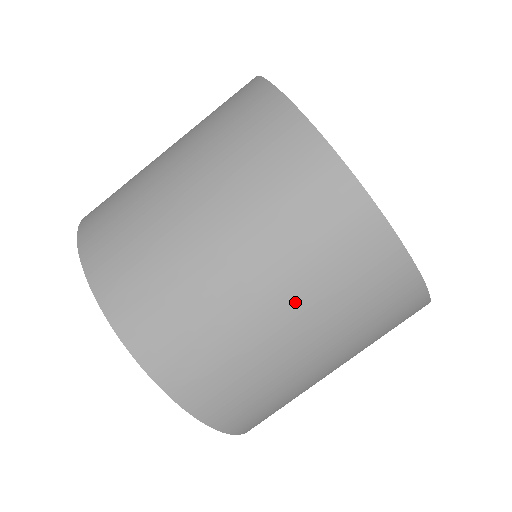
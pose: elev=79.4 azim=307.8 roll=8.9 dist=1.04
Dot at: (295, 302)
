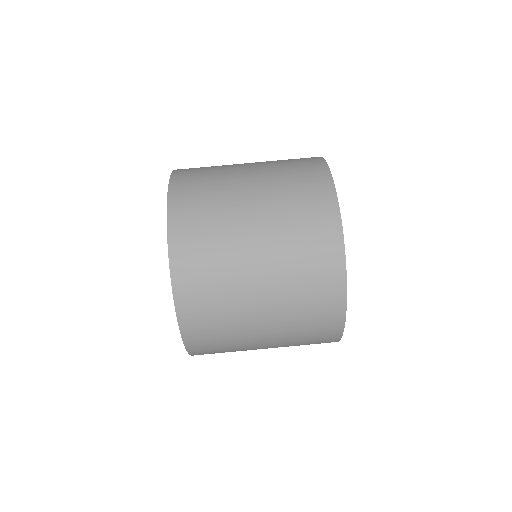
Dot at: (277, 337)
